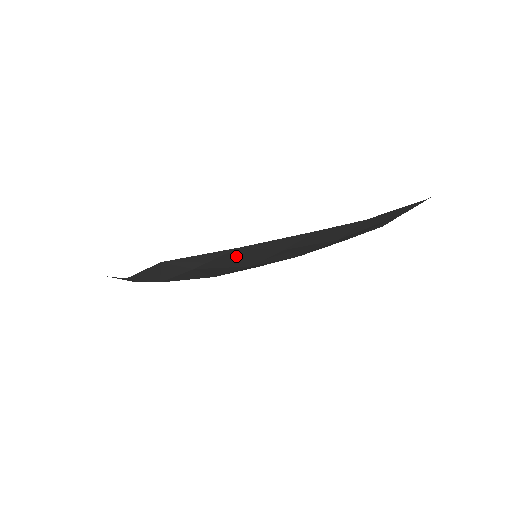
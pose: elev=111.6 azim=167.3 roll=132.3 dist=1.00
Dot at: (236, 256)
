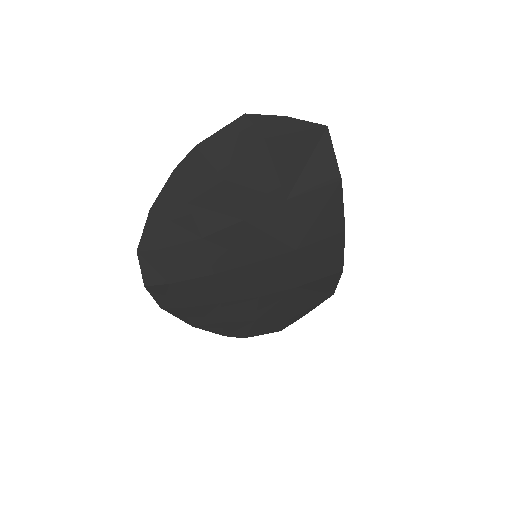
Dot at: (166, 223)
